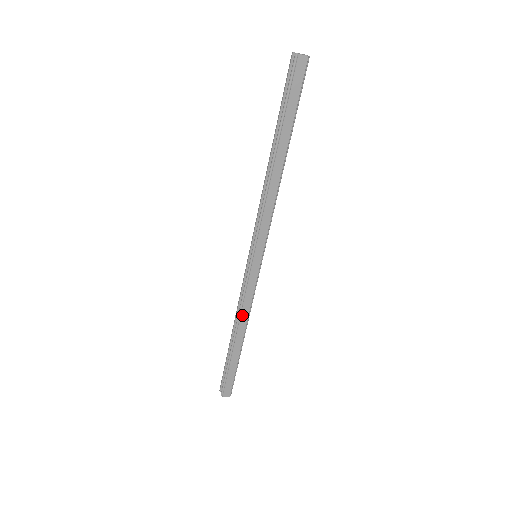
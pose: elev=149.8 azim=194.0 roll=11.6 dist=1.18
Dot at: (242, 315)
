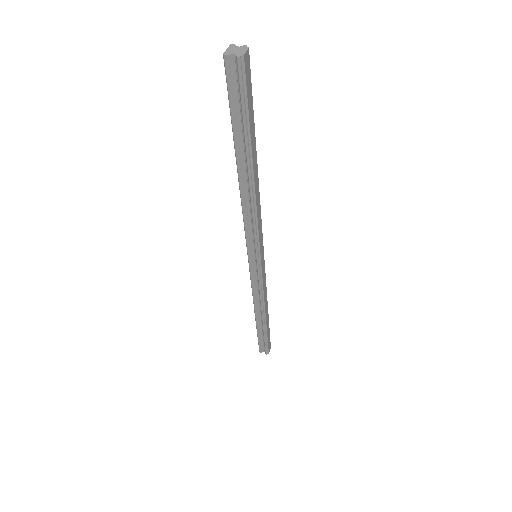
Dot at: (265, 301)
